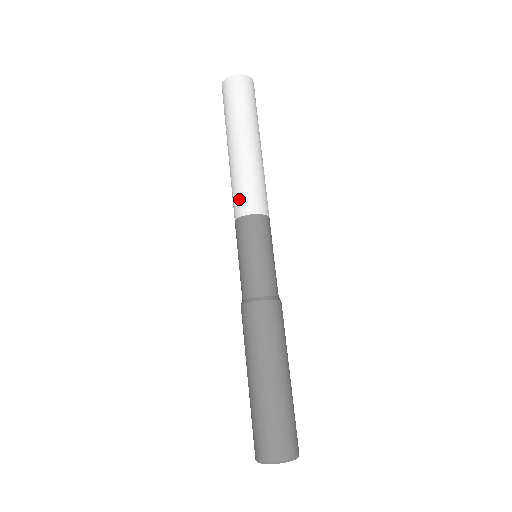
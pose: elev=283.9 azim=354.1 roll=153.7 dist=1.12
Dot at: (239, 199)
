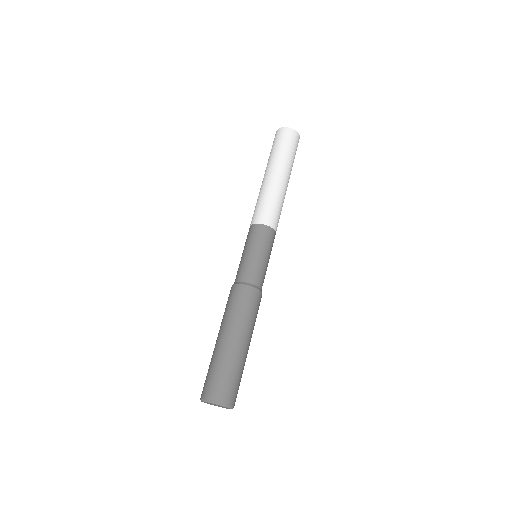
Dot at: (254, 213)
